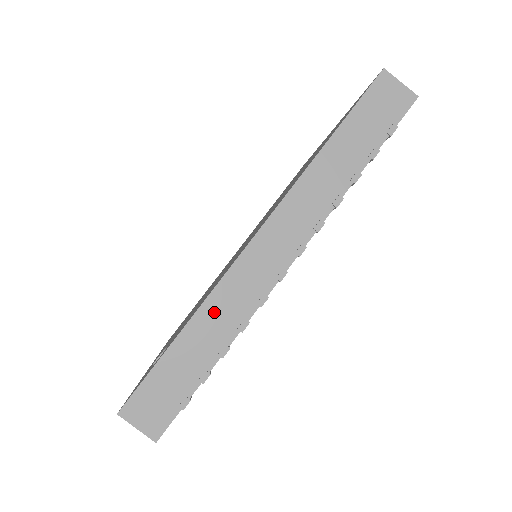
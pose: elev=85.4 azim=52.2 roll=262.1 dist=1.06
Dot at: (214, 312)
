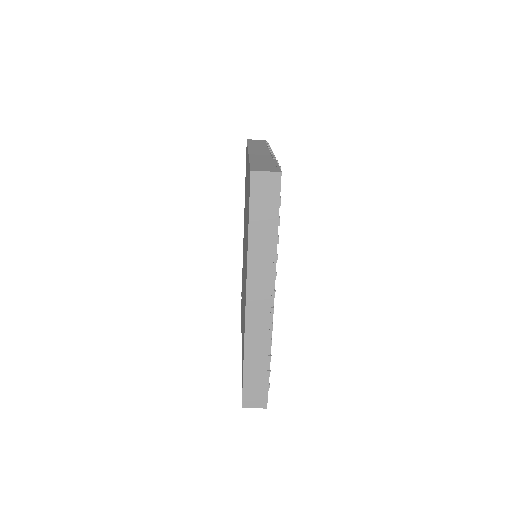
Dot at: occluded
